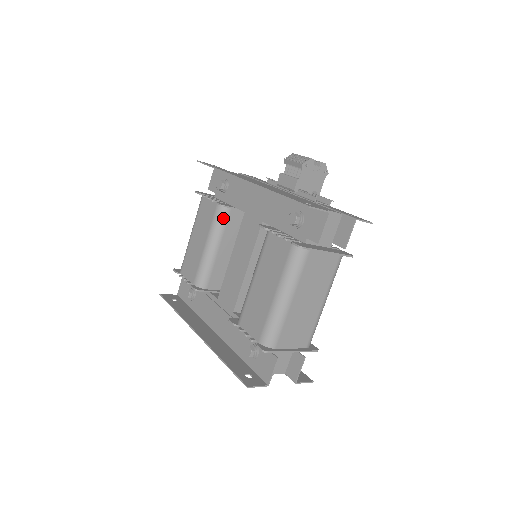
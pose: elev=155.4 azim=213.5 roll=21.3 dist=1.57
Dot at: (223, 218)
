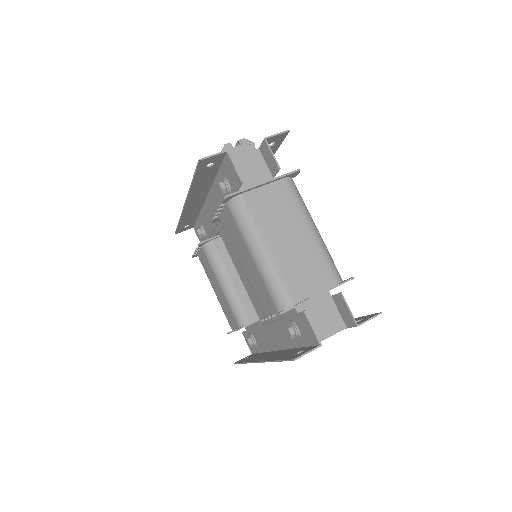
Dot at: (213, 253)
